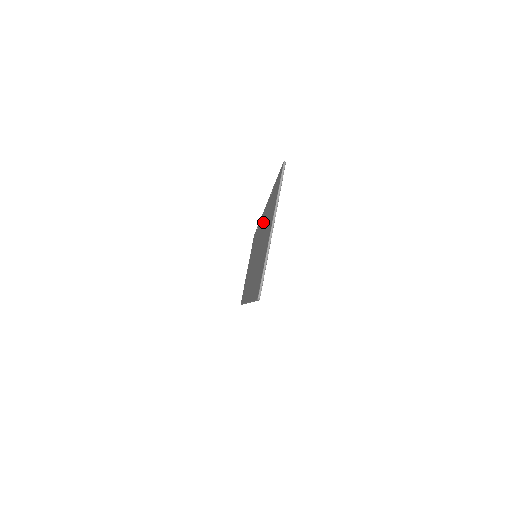
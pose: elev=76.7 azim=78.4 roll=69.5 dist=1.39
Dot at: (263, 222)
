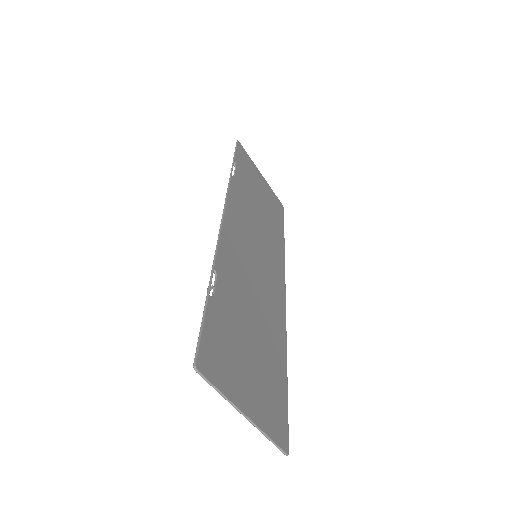
Dot at: (232, 261)
